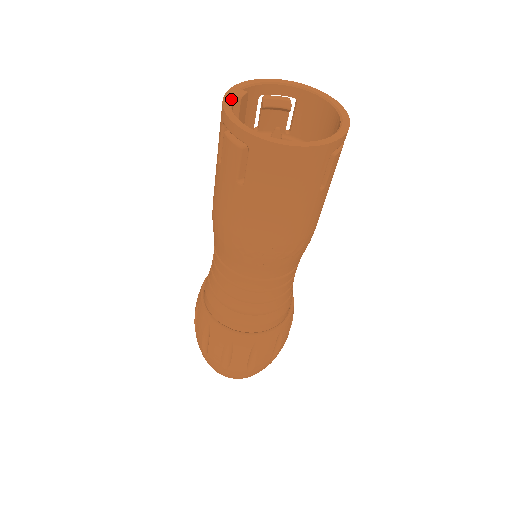
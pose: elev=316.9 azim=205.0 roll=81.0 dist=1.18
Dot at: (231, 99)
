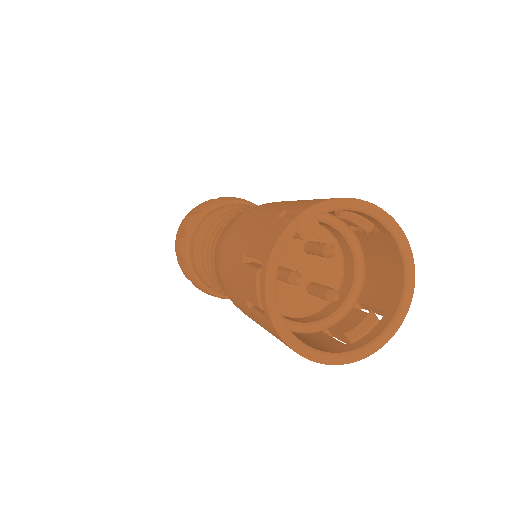
Dot at: (290, 239)
